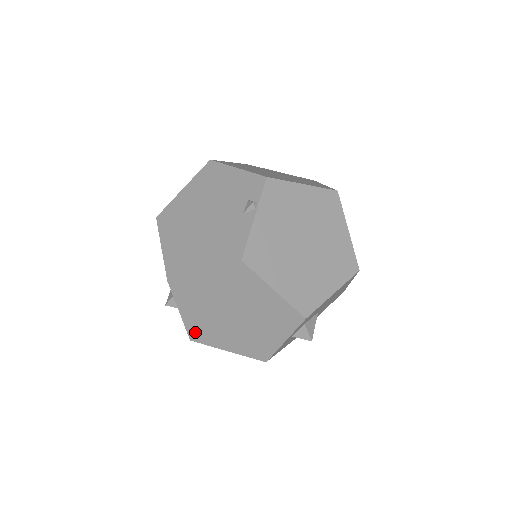
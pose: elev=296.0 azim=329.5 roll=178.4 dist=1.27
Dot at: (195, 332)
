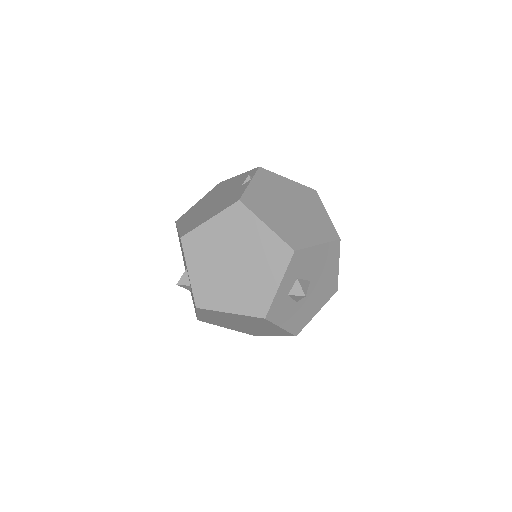
Dot at: (201, 295)
